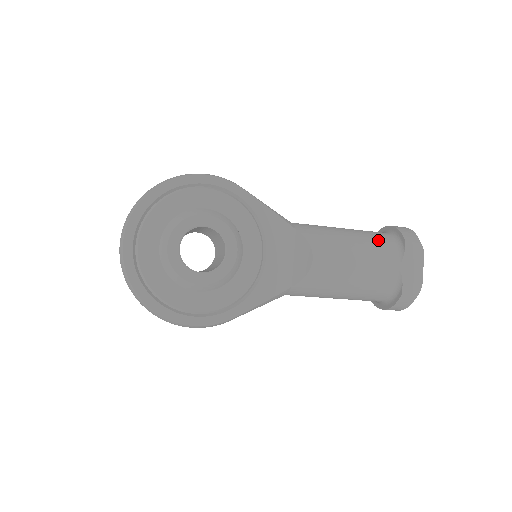
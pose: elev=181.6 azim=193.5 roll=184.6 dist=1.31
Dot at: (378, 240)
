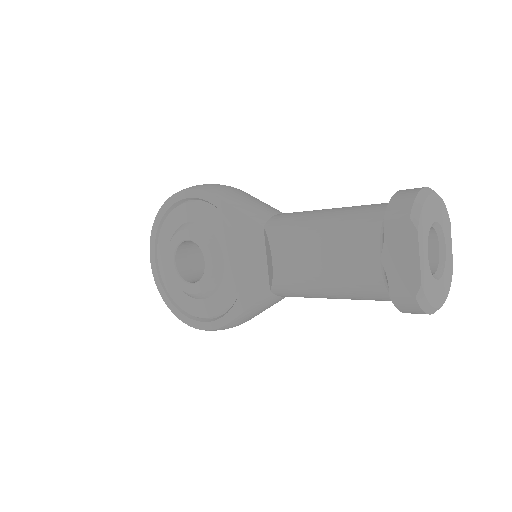
Dot at: (356, 222)
